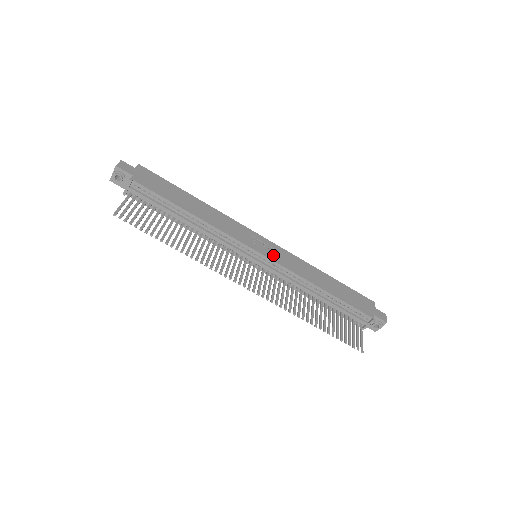
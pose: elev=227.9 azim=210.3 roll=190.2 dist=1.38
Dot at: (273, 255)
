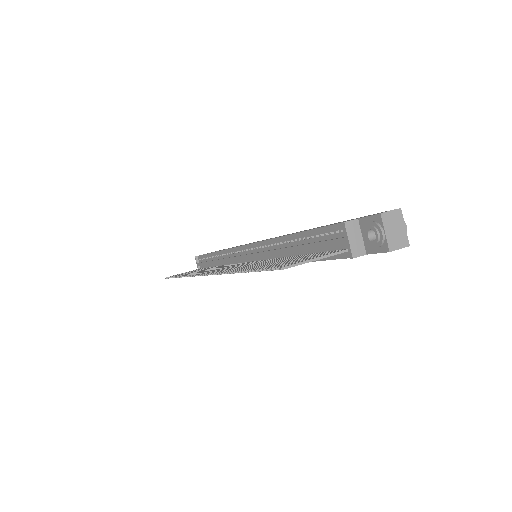
Dot at: occluded
